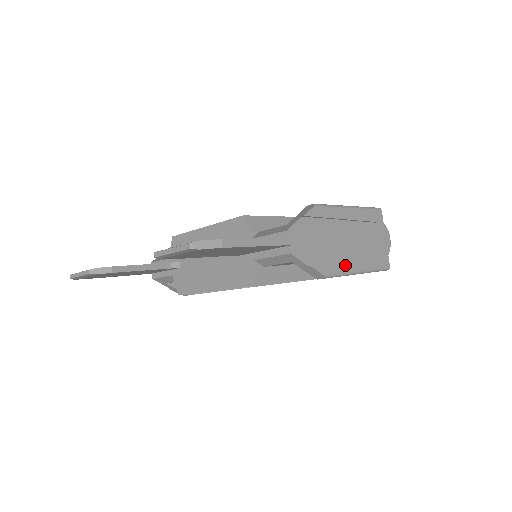
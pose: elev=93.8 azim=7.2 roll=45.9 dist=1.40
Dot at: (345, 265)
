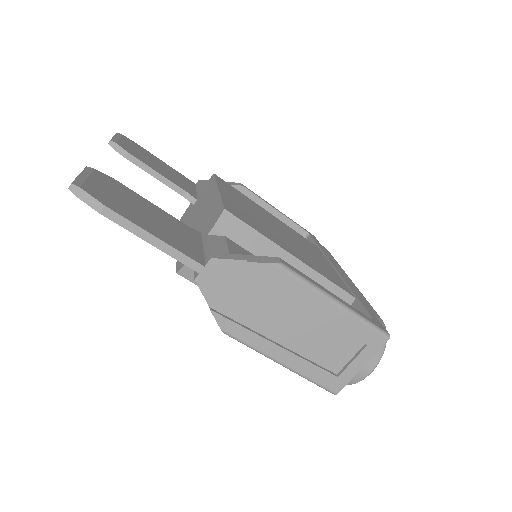
Dot at: (264, 343)
